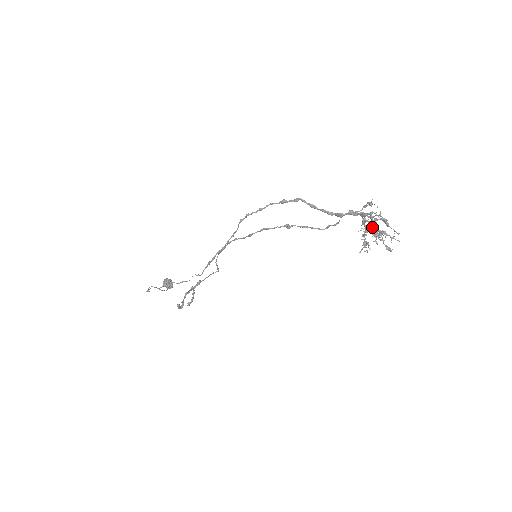
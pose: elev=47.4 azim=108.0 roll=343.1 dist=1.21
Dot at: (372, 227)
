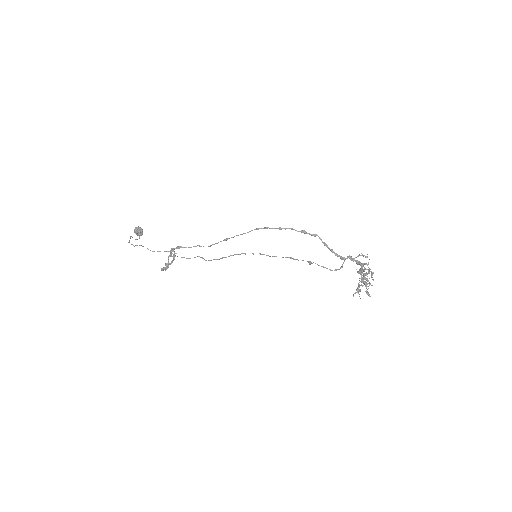
Dot at: occluded
